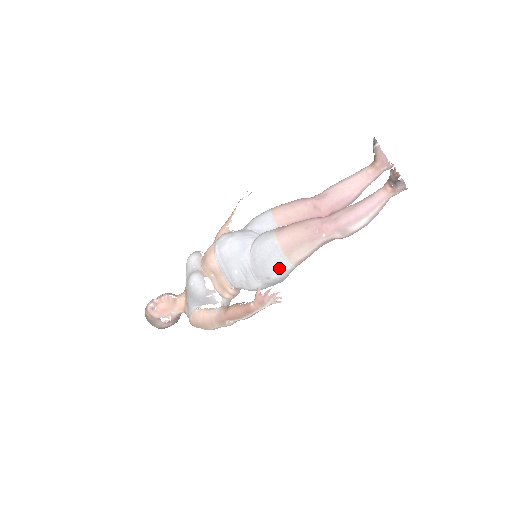
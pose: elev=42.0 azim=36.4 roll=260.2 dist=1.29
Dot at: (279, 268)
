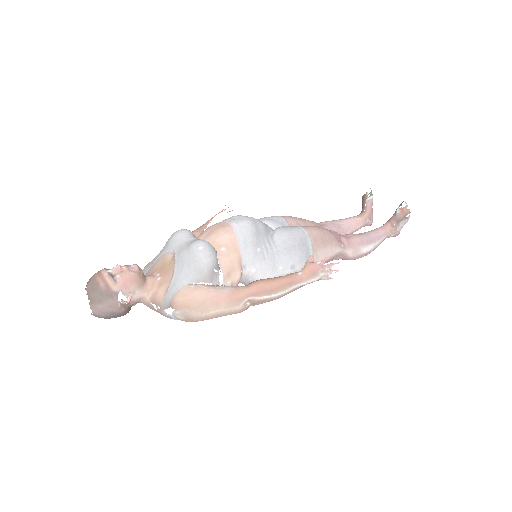
Dot at: (305, 259)
